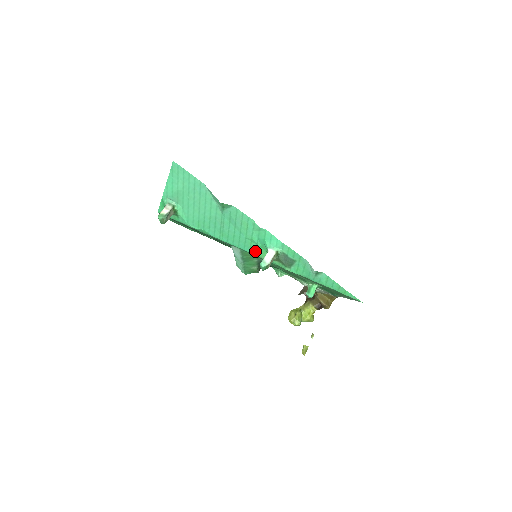
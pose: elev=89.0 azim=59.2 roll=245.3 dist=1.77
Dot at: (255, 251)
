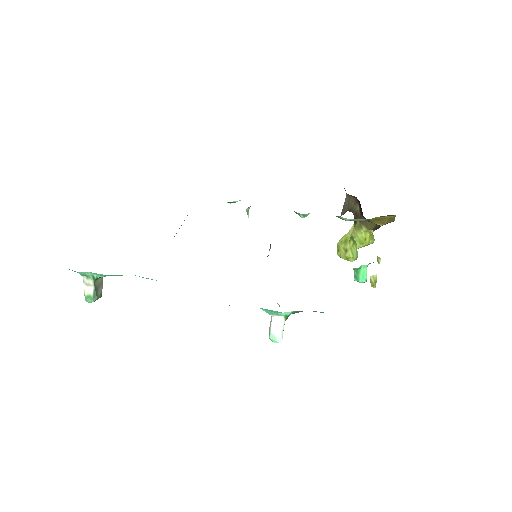
Dot at: occluded
